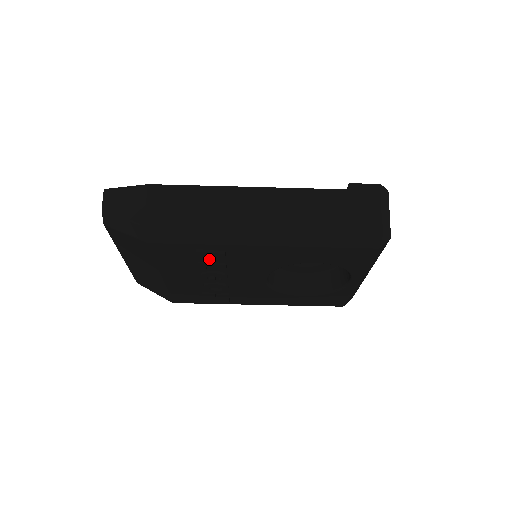
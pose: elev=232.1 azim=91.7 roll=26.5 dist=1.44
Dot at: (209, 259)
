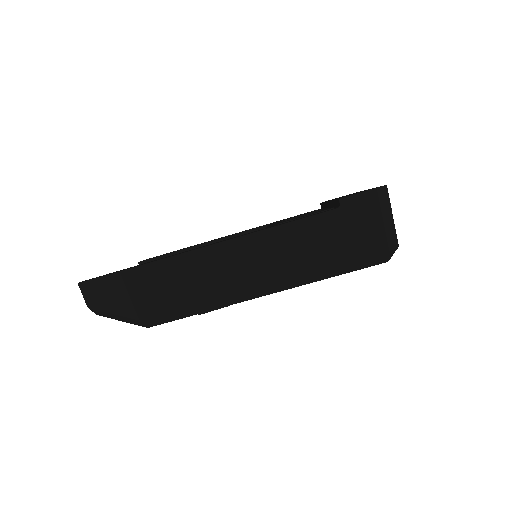
Dot at: occluded
